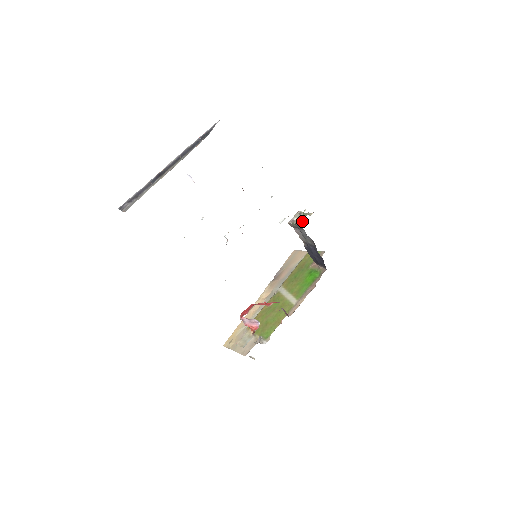
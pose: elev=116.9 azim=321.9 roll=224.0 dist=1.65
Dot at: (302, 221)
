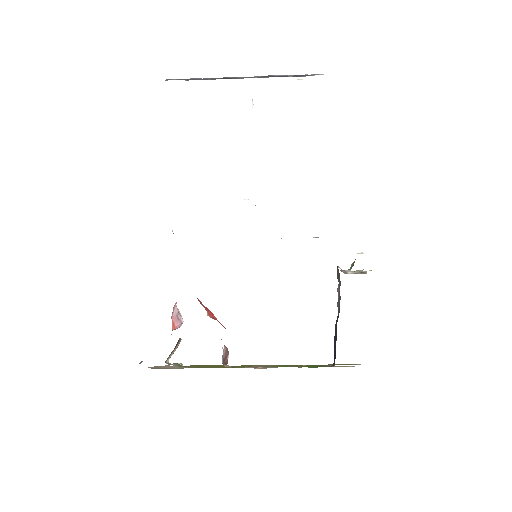
Dot at: occluded
